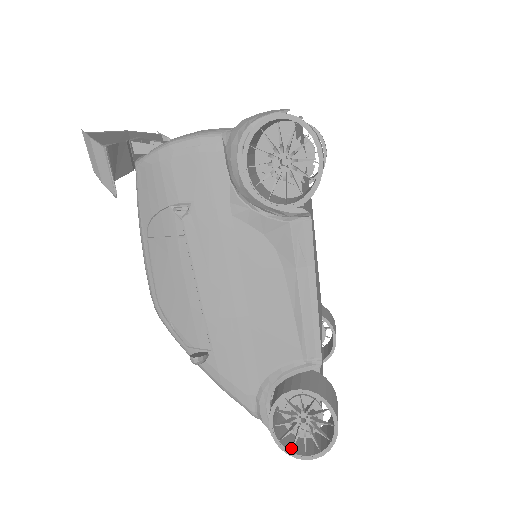
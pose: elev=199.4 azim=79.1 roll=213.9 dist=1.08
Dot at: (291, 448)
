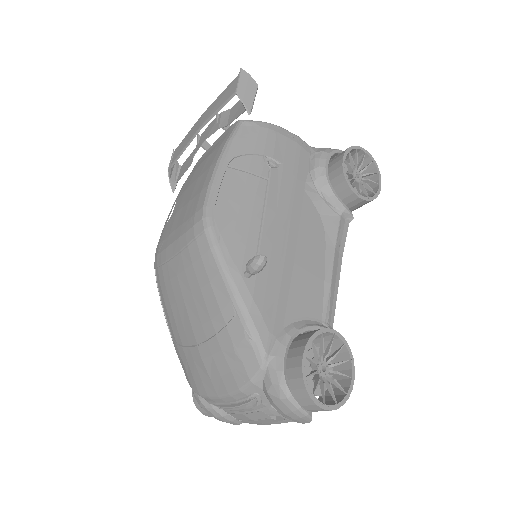
Dot at: (309, 394)
